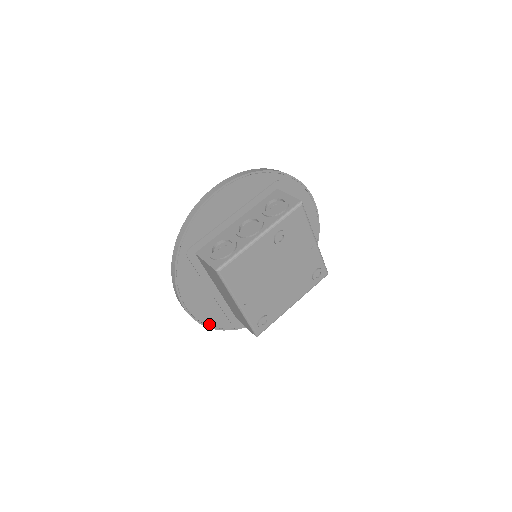
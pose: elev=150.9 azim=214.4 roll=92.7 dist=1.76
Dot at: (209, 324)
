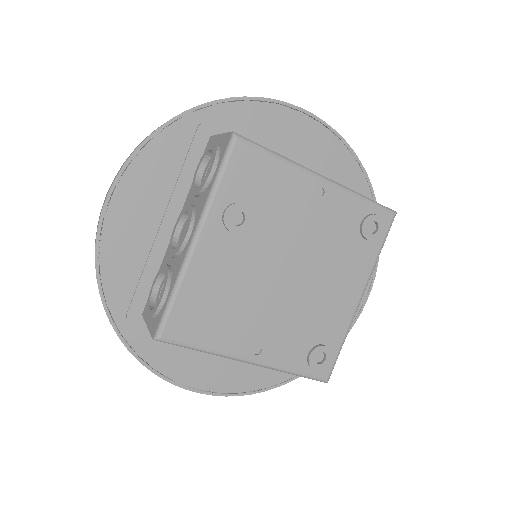
Dot at: (257, 388)
